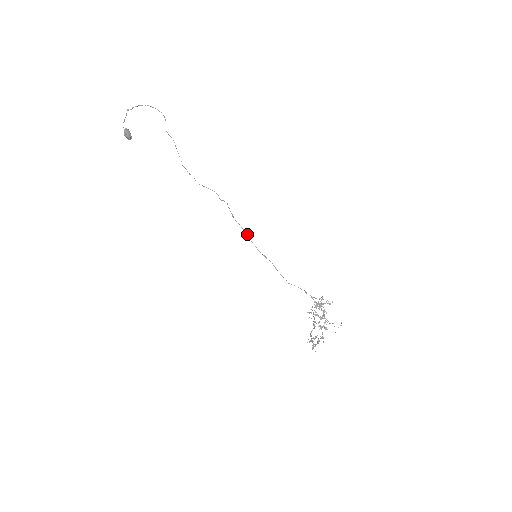
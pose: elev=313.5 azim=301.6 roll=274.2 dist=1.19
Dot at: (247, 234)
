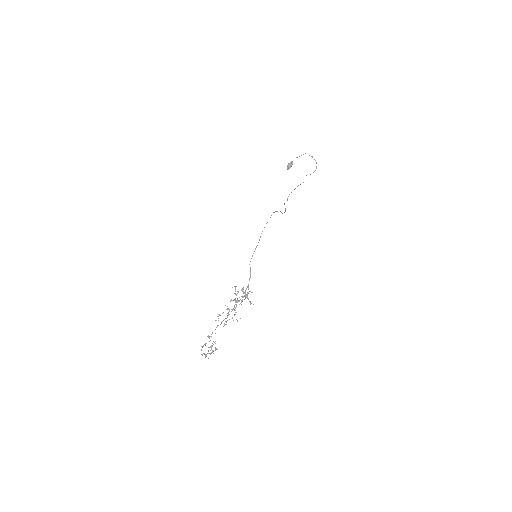
Dot at: occluded
